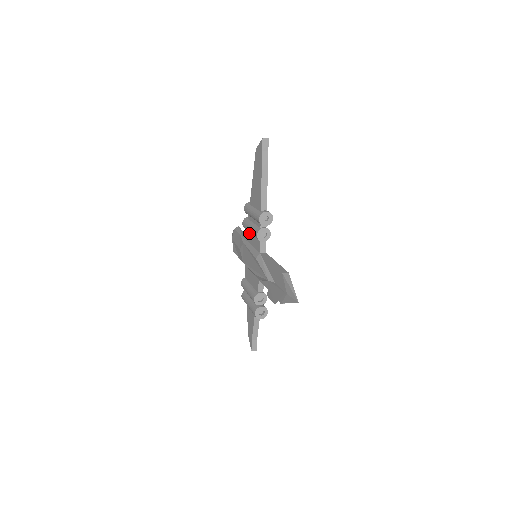
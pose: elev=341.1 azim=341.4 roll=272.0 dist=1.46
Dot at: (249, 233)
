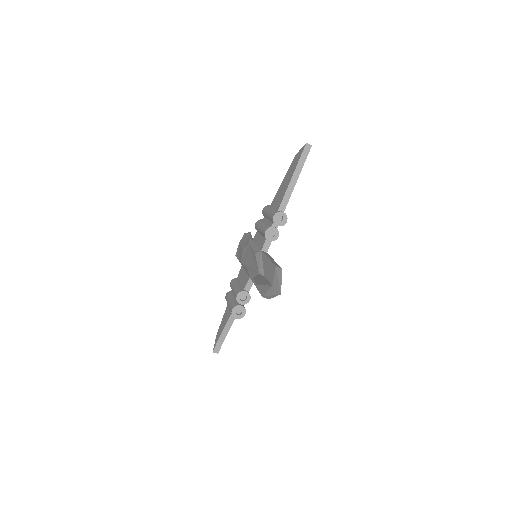
Dot at: (258, 233)
